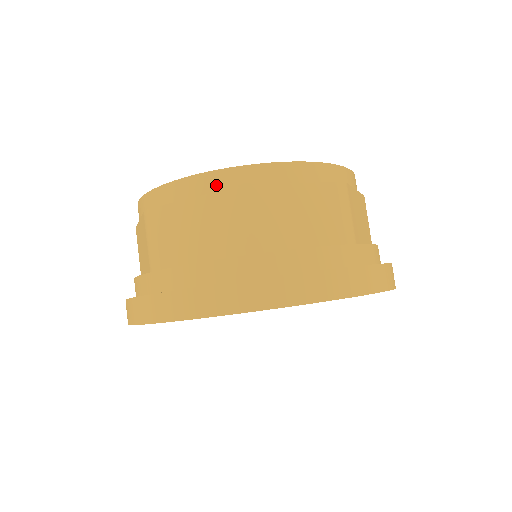
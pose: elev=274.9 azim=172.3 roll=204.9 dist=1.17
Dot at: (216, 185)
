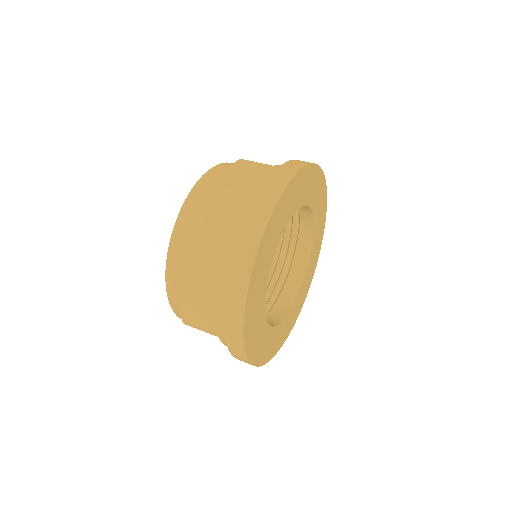
Dot at: (228, 165)
